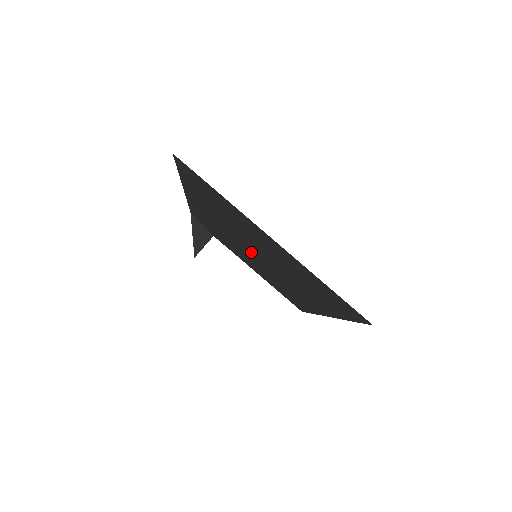
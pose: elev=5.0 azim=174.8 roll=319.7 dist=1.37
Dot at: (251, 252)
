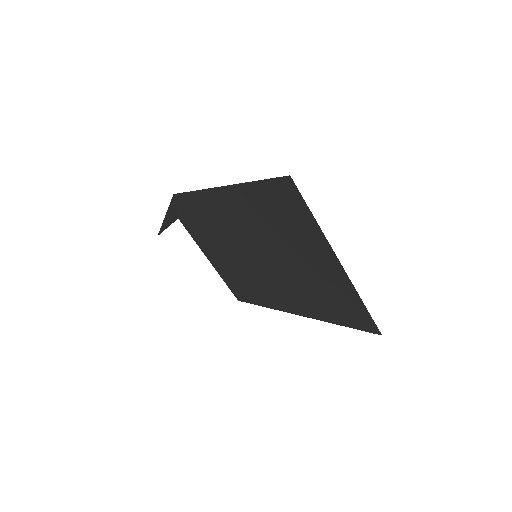
Dot at: (251, 251)
